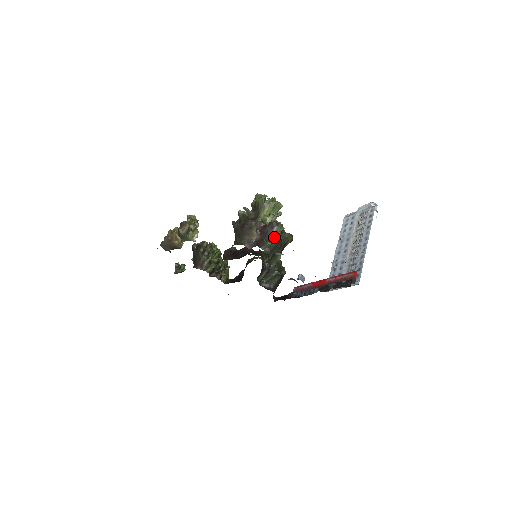
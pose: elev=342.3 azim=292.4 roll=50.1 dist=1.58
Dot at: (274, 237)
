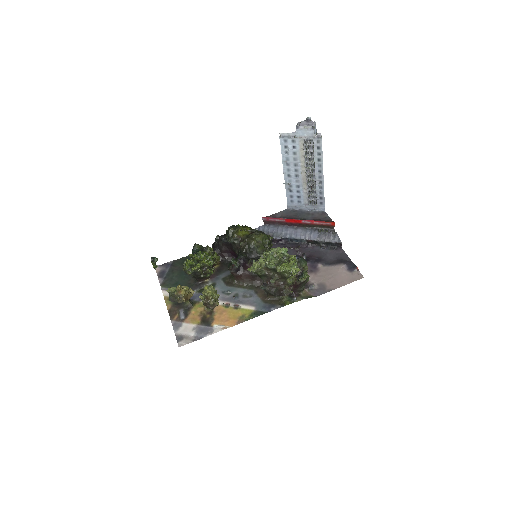
Dot at: occluded
